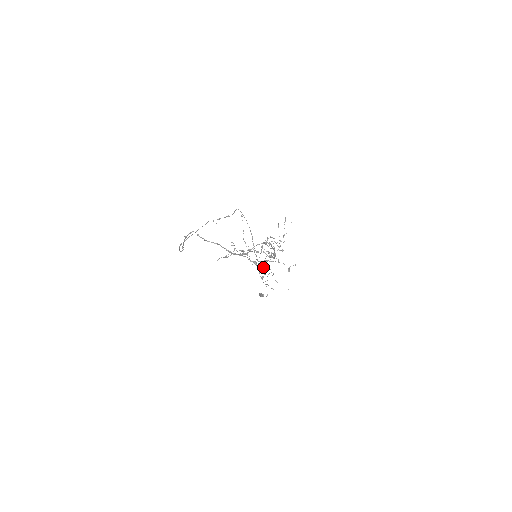
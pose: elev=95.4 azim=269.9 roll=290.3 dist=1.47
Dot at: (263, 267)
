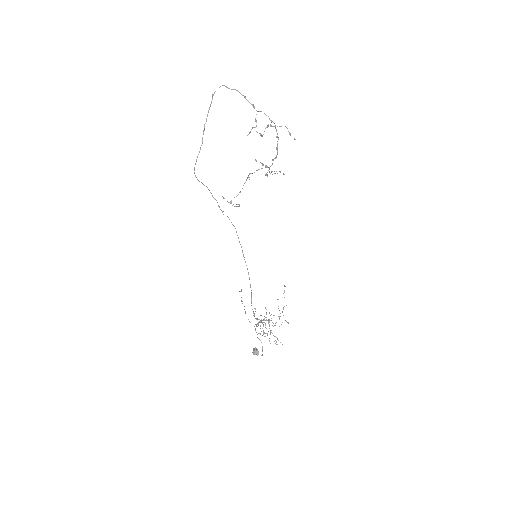
Dot at: (268, 124)
